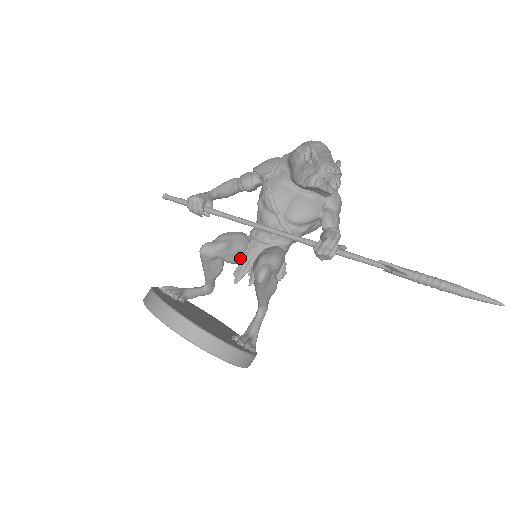
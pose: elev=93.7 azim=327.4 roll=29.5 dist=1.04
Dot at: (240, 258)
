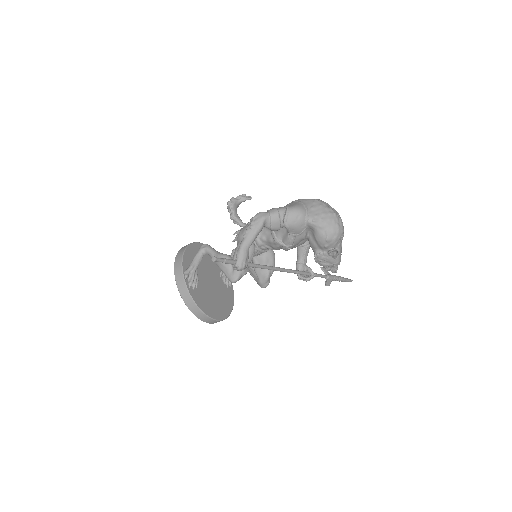
Dot at: occluded
